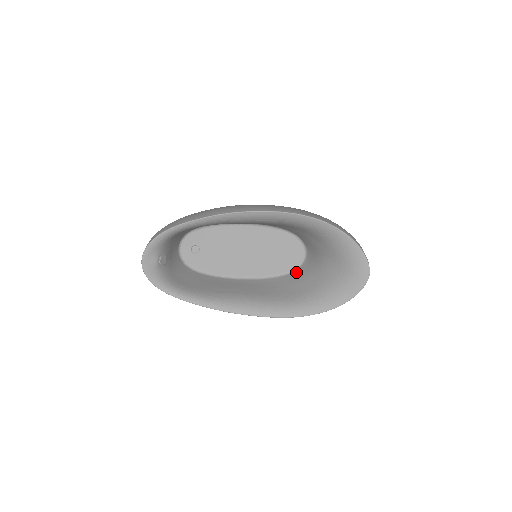
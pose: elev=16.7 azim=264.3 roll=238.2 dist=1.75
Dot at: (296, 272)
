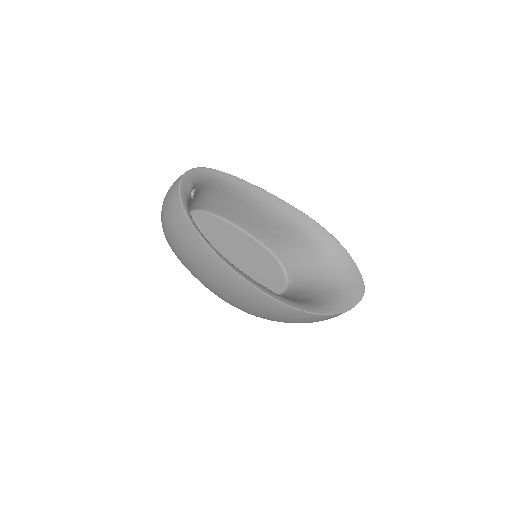
Dot at: occluded
